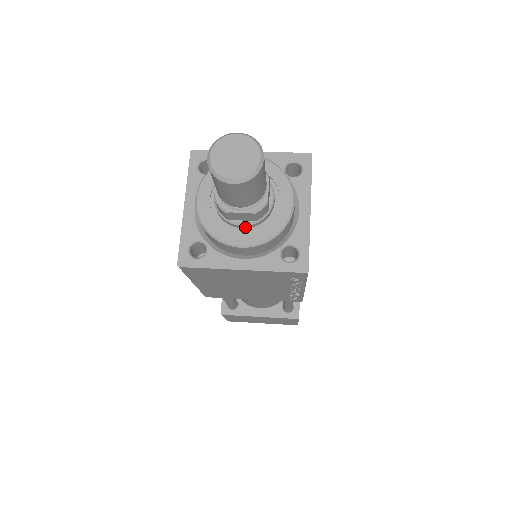
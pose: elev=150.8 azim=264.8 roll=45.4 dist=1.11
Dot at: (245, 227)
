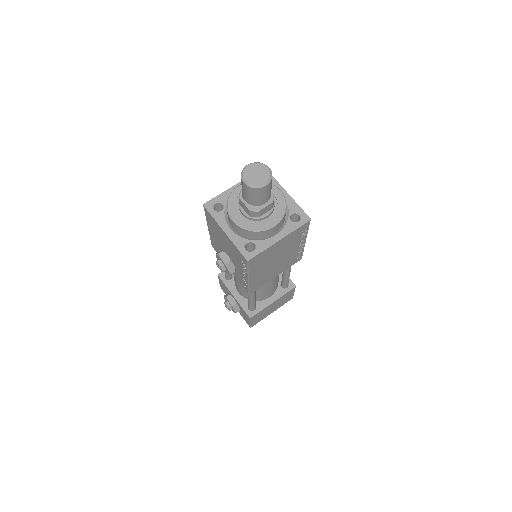
Dot at: (268, 216)
